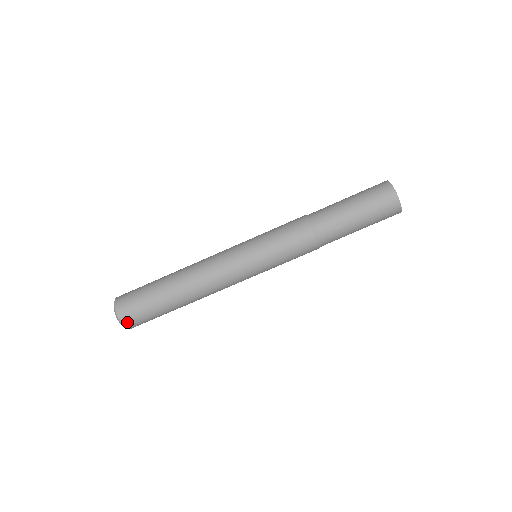
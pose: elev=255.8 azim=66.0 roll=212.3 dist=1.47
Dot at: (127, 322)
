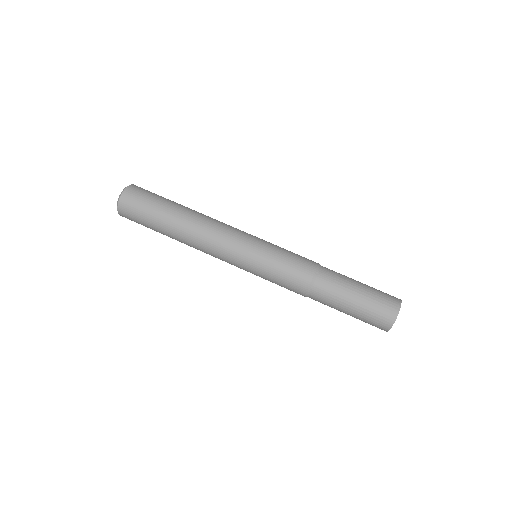
Dot at: (132, 189)
